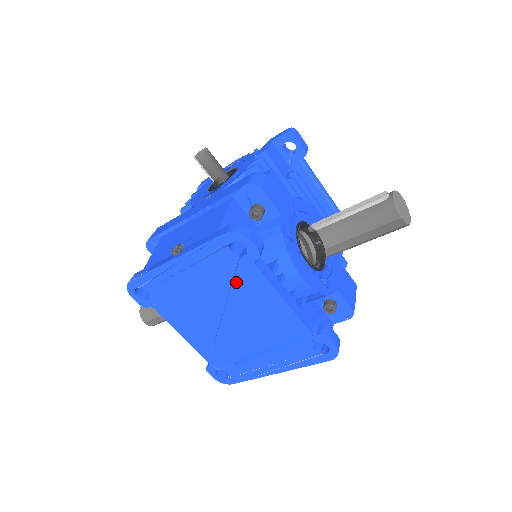
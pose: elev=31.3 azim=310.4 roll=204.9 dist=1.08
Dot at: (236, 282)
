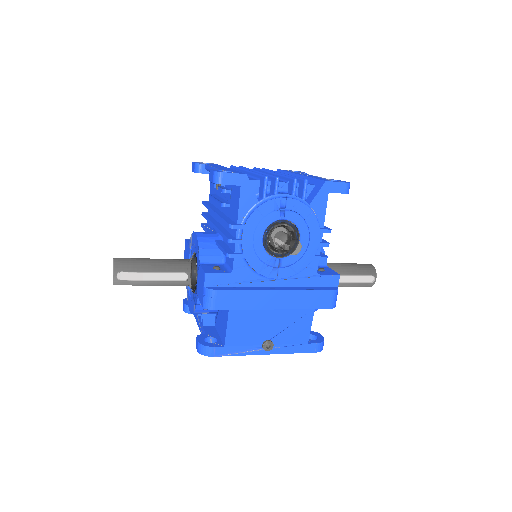
Dot at: occluded
